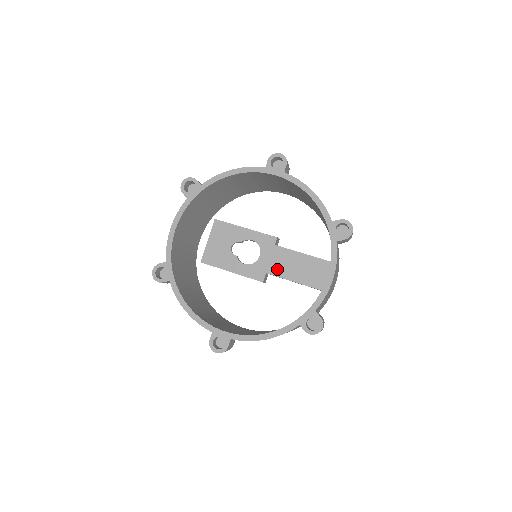
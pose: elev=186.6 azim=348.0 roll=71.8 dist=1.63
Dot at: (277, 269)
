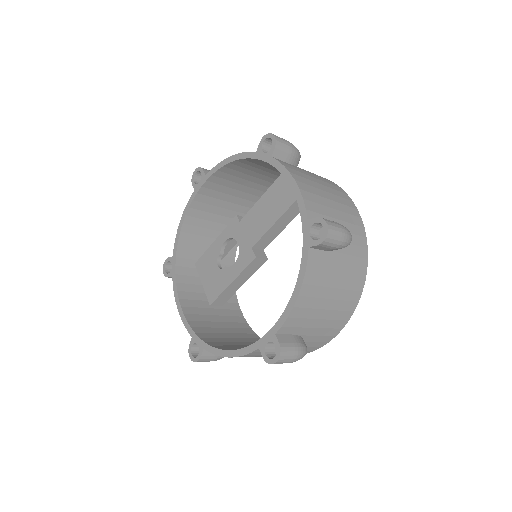
Dot at: (255, 234)
